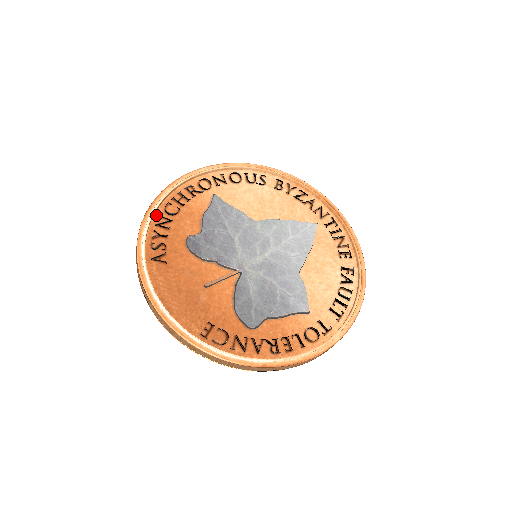
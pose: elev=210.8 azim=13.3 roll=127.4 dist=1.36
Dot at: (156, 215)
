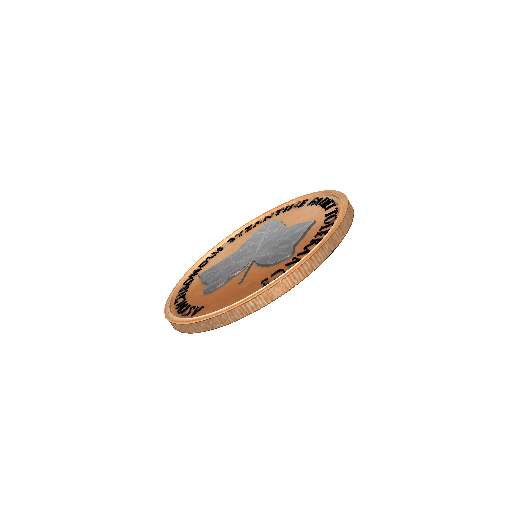
Dot at: (173, 312)
